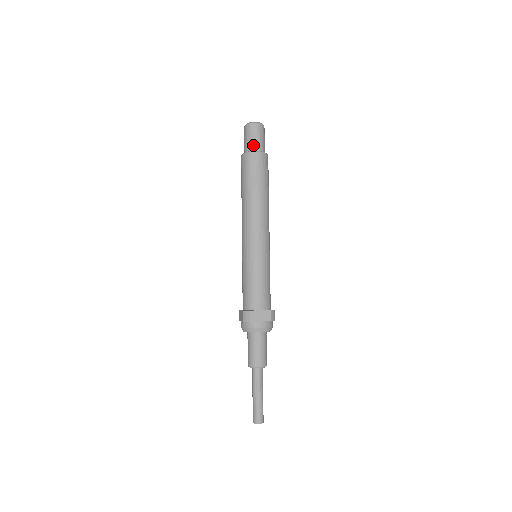
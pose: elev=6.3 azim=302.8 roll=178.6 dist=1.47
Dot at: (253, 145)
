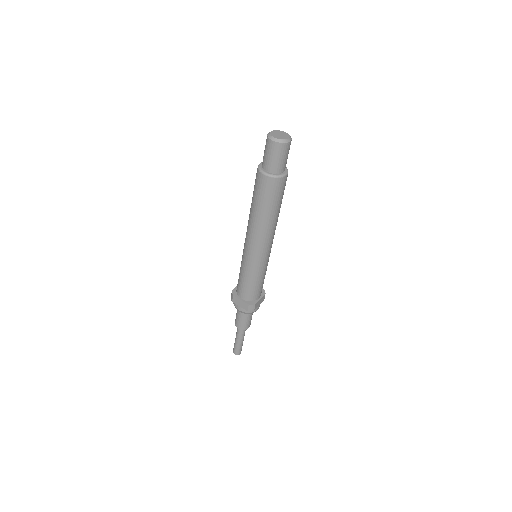
Dot at: (282, 167)
